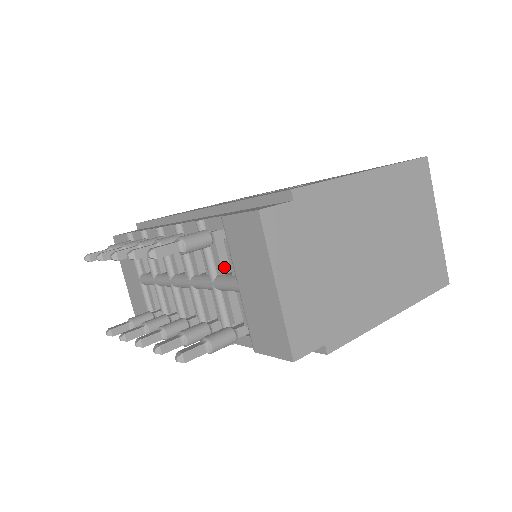
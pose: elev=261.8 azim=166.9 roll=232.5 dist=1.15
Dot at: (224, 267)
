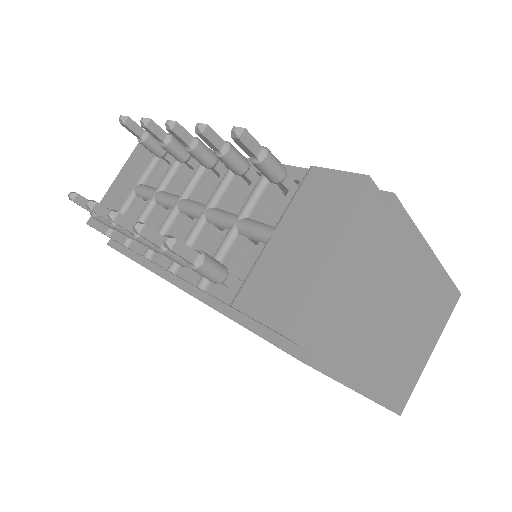
Dot at: (262, 215)
